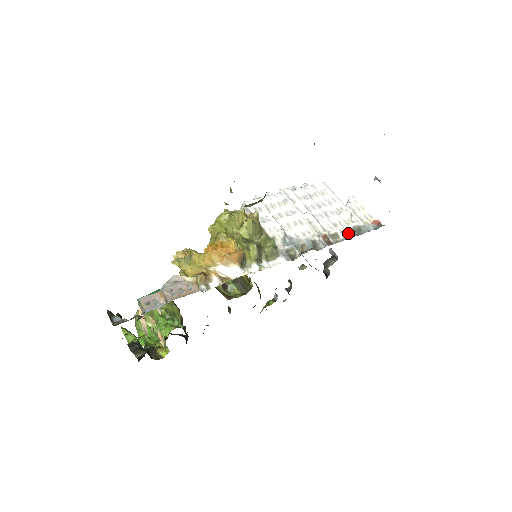
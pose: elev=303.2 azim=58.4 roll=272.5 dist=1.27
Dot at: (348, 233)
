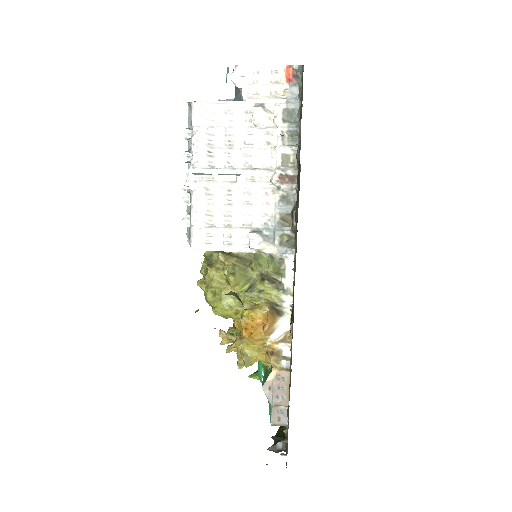
Dot at: (288, 136)
